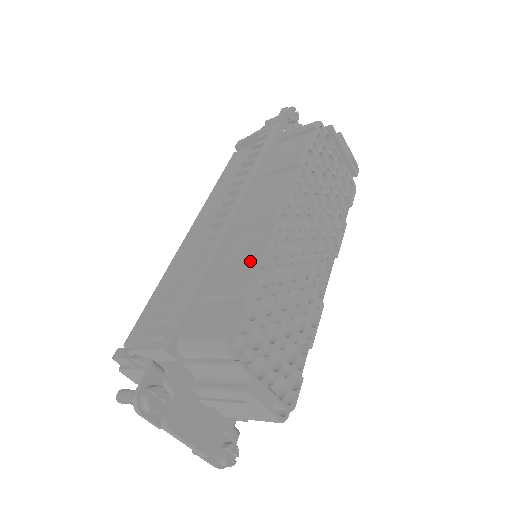
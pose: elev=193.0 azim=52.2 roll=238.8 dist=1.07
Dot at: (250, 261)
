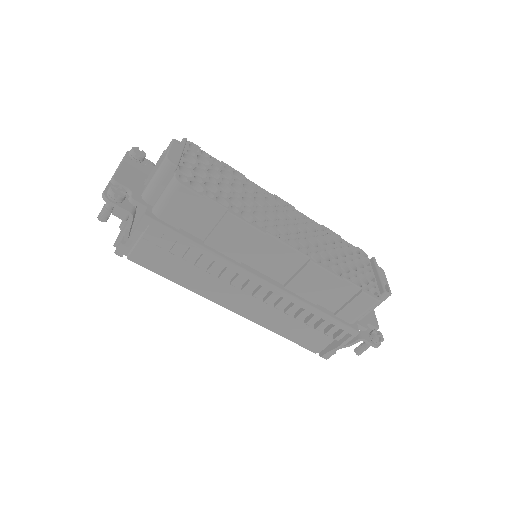
Dot at: occluded
